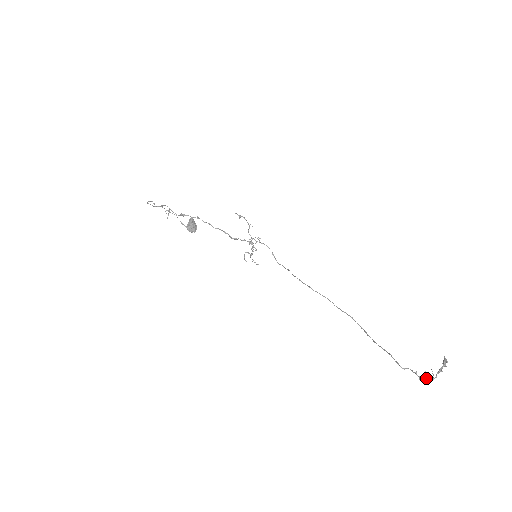
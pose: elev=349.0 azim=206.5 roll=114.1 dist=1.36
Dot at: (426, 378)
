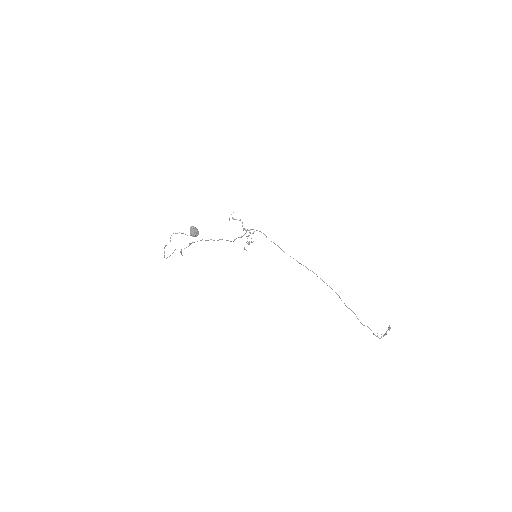
Dot at: occluded
